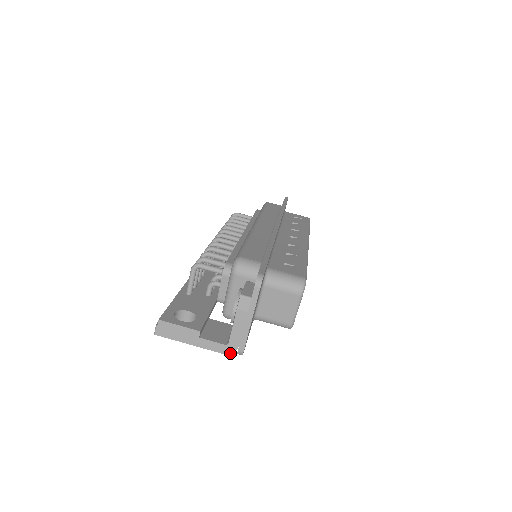
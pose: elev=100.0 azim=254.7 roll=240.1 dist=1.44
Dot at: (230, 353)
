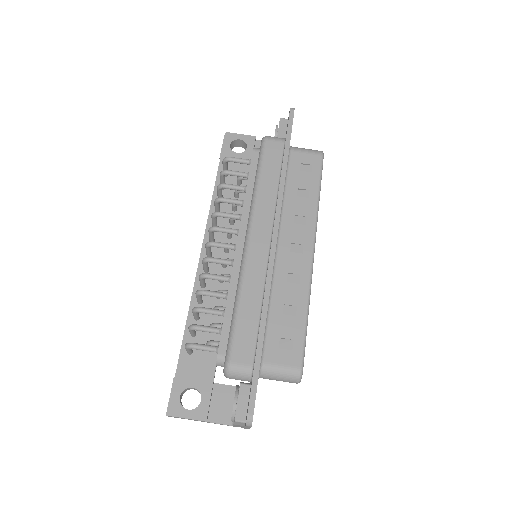
Dot at: occluded
